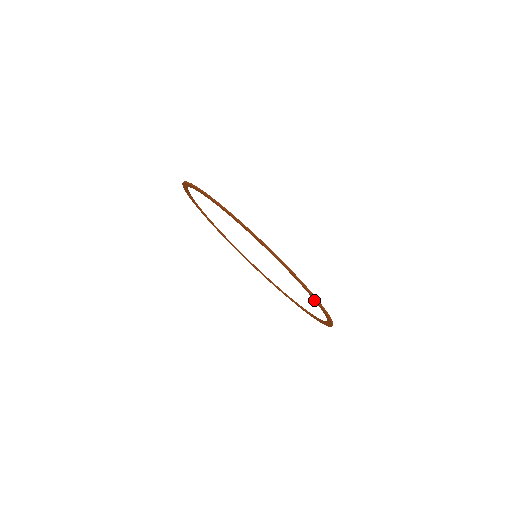
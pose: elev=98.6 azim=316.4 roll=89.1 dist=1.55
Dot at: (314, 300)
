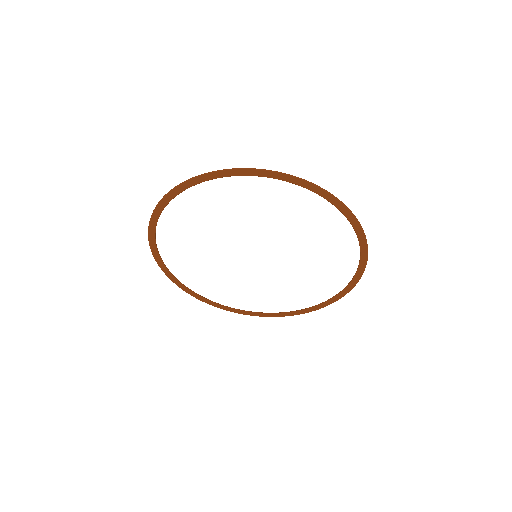
Dot at: occluded
